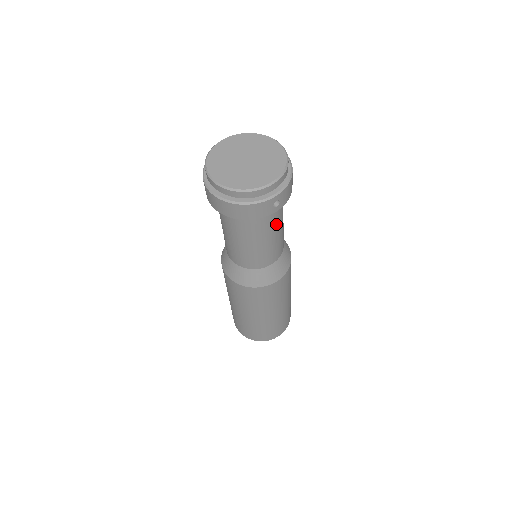
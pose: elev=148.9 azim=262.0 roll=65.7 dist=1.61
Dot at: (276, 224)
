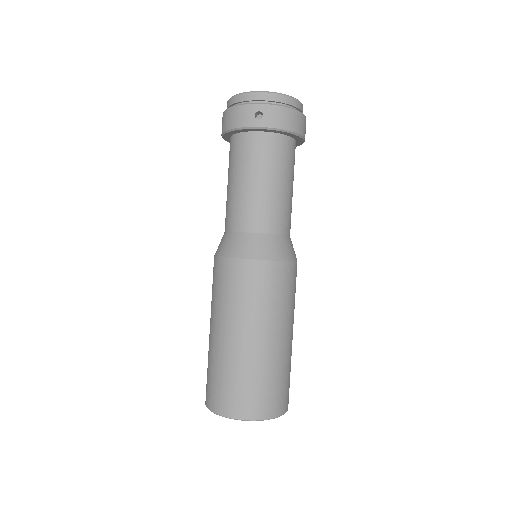
Dot at: (264, 166)
